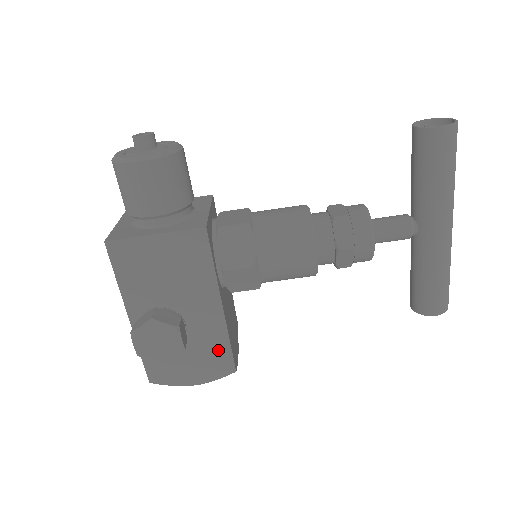
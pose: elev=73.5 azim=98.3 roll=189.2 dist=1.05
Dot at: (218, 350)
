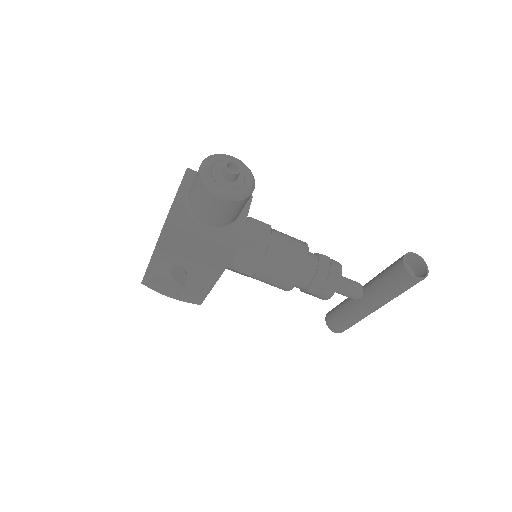
Dot at: (198, 293)
